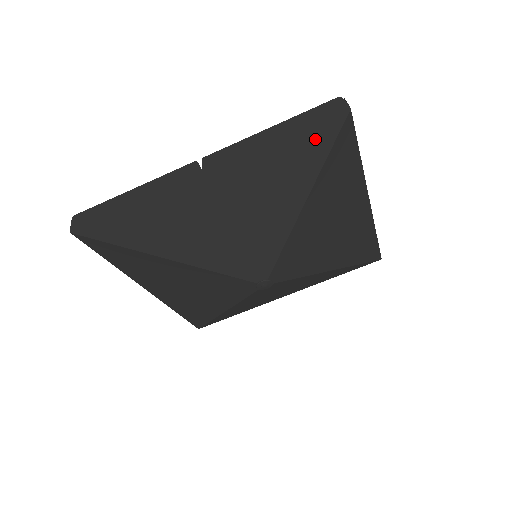
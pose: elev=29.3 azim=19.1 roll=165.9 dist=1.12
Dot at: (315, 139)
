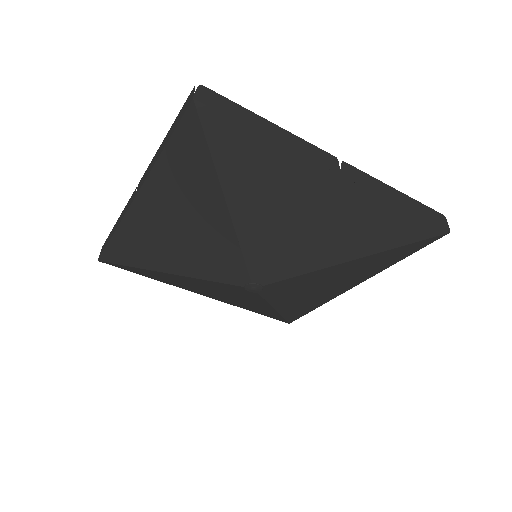
Dot at: (415, 228)
